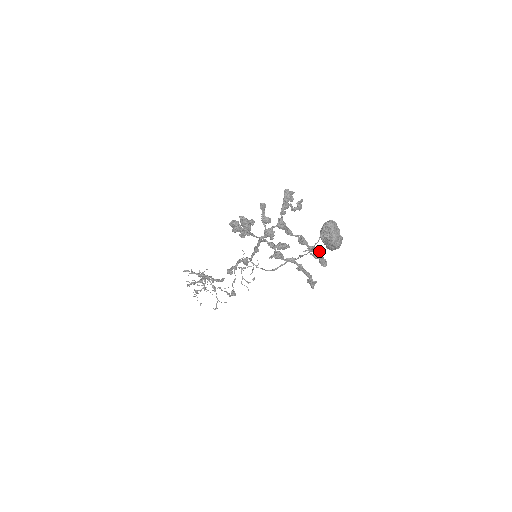
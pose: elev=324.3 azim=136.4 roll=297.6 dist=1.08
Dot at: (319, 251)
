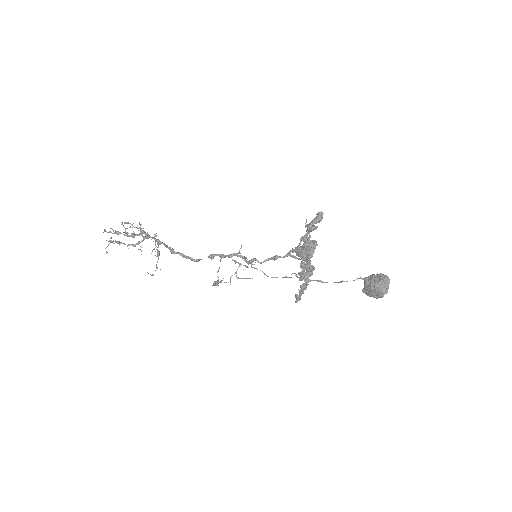
Dot at: occluded
